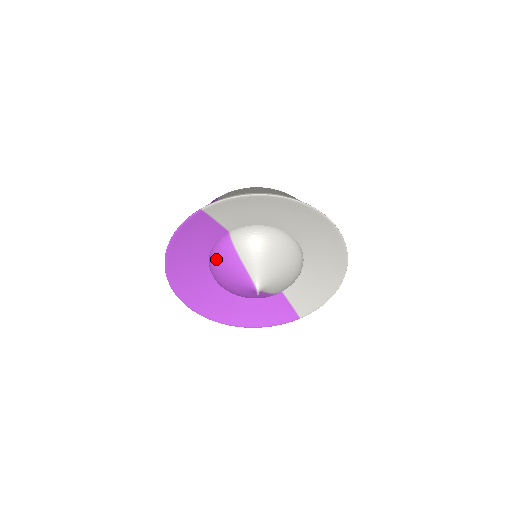
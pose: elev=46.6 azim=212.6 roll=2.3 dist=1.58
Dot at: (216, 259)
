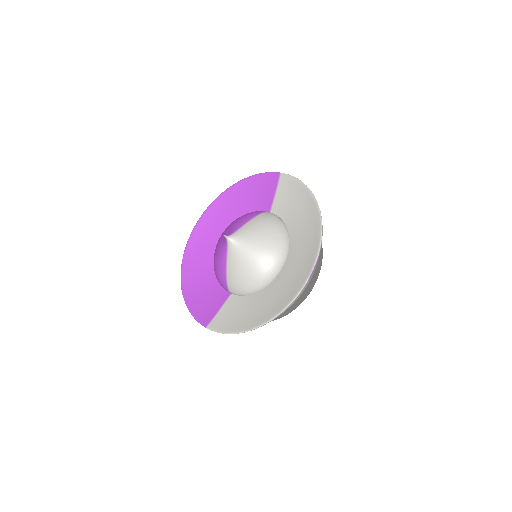
Dot at: (243, 215)
